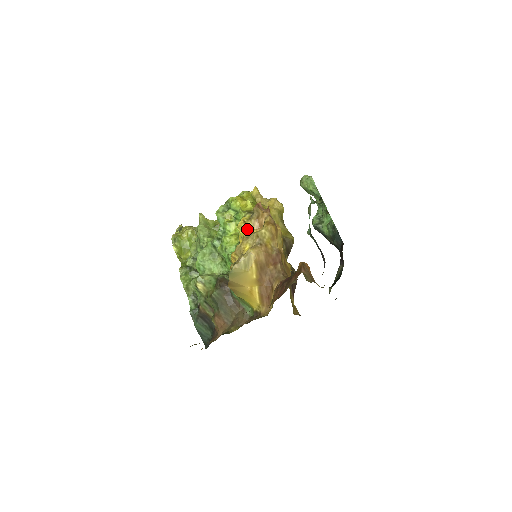
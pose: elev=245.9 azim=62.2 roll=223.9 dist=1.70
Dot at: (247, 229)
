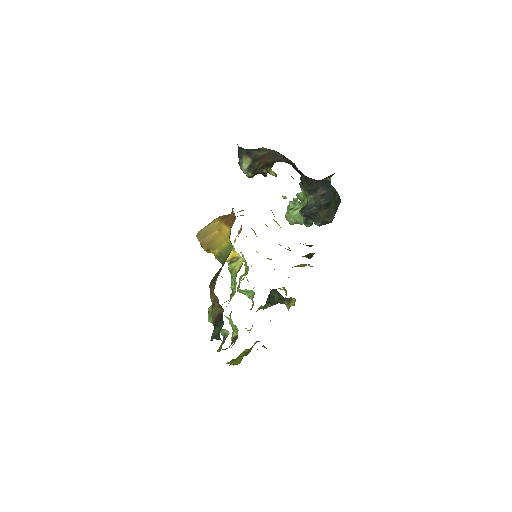
Dot at: occluded
